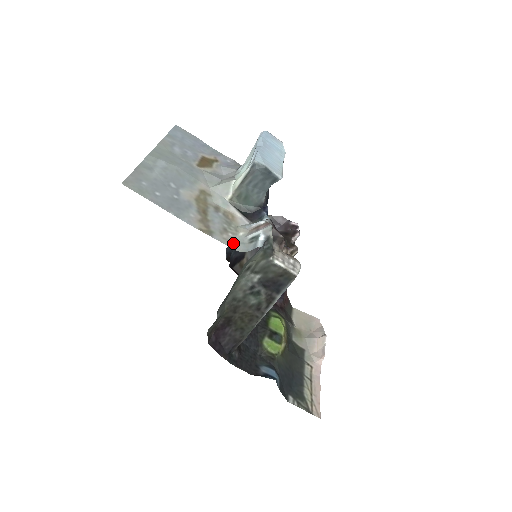
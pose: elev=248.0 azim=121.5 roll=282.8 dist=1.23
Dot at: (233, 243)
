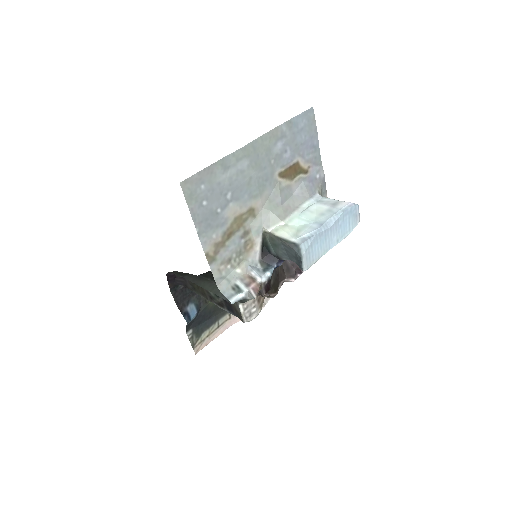
Dot at: (222, 277)
